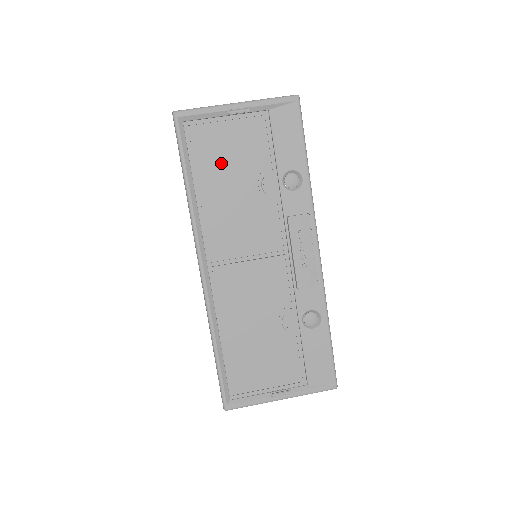
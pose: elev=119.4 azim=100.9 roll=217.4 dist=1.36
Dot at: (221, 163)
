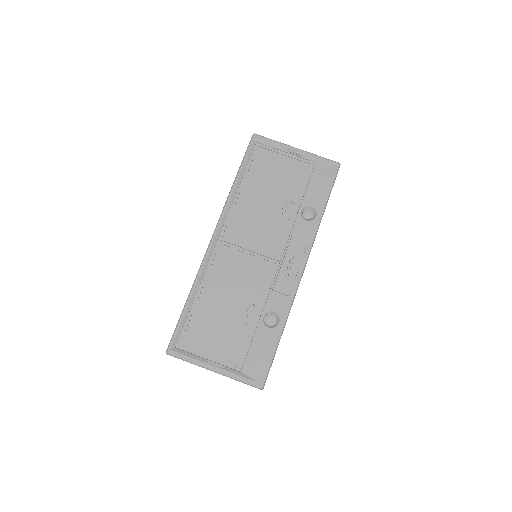
Dot at: (266, 178)
